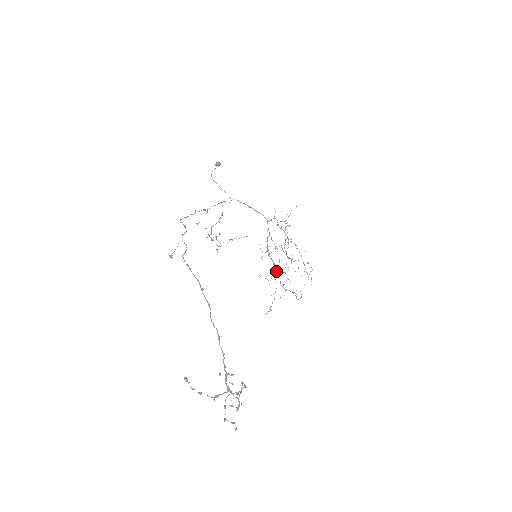
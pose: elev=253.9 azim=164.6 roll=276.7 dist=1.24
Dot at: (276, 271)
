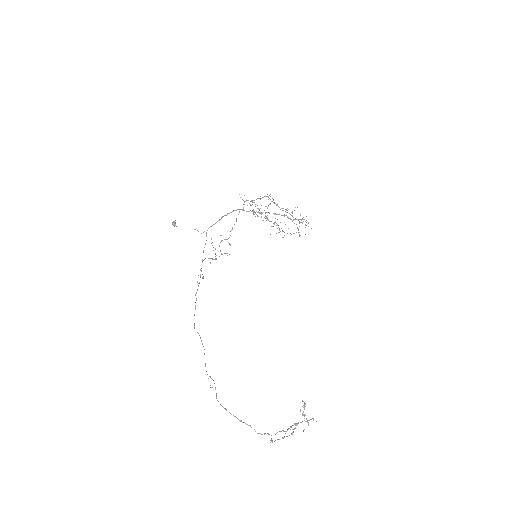
Dot at: occluded
